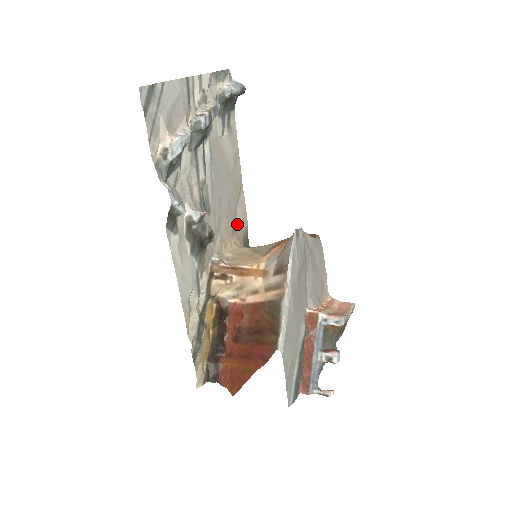
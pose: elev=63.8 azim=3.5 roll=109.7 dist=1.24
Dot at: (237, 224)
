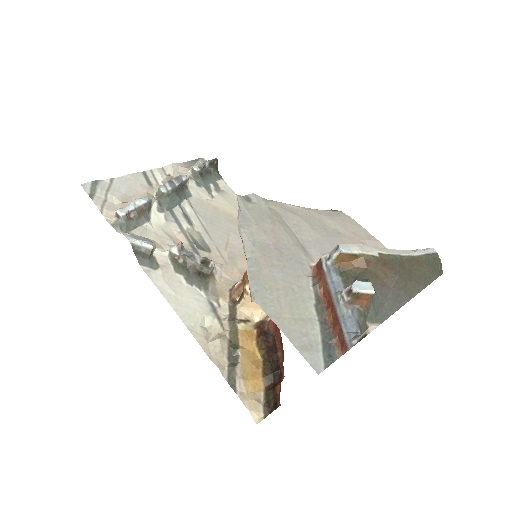
Dot at: occluded
